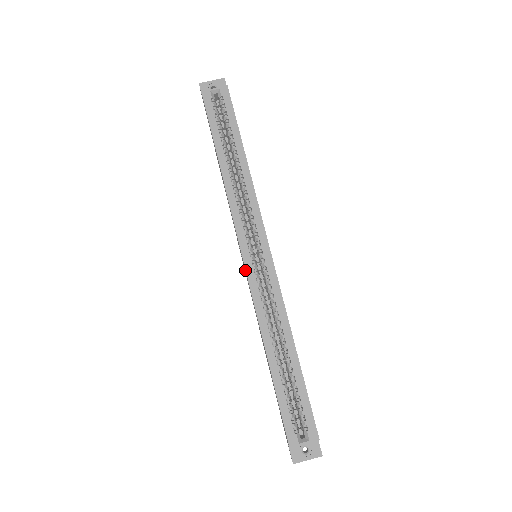
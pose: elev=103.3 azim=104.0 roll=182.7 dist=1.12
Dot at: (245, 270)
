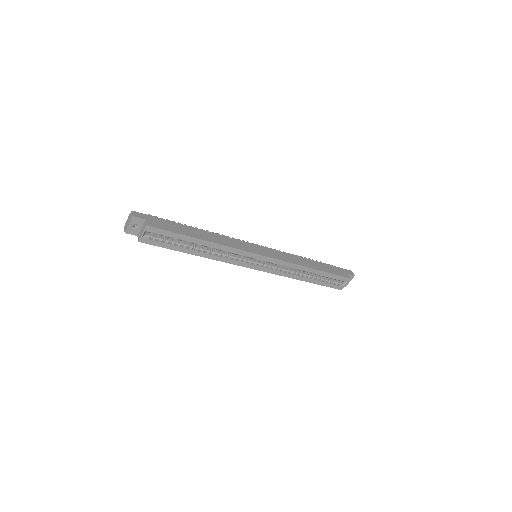
Dot at: occluded
